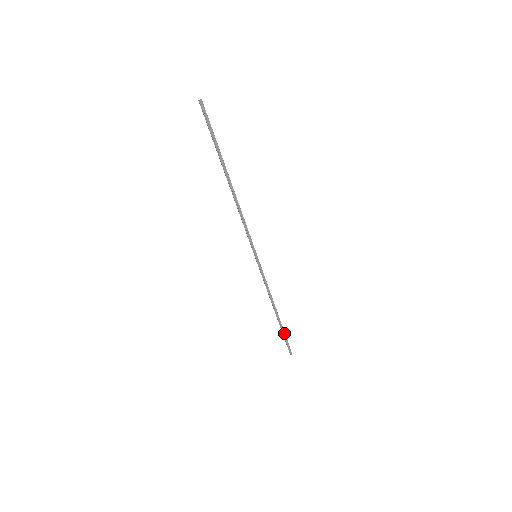
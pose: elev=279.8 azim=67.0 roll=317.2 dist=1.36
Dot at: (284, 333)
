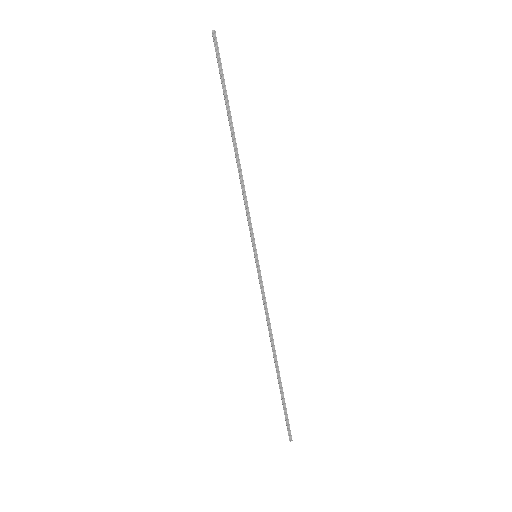
Dot at: (283, 396)
